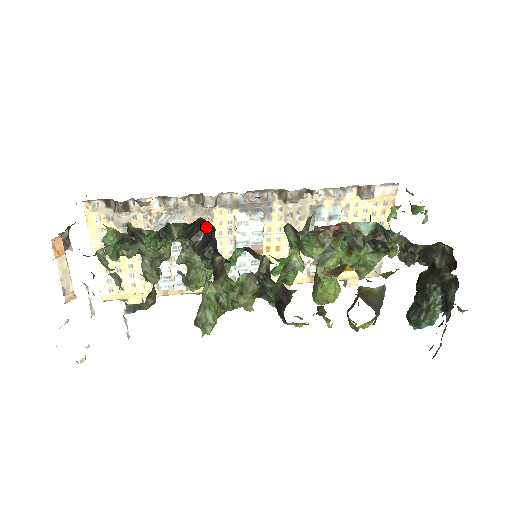
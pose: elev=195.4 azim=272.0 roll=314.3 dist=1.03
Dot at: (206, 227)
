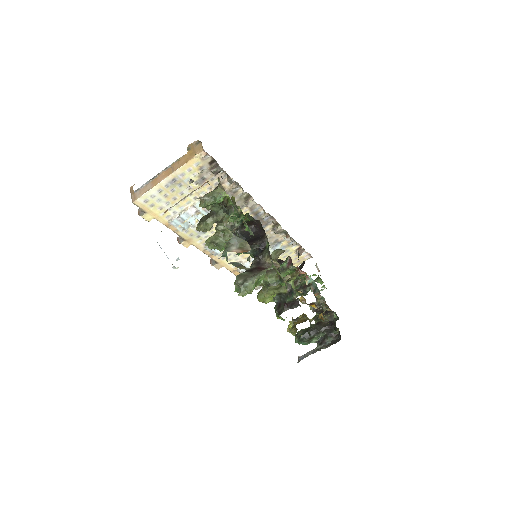
Dot at: (253, 225)
